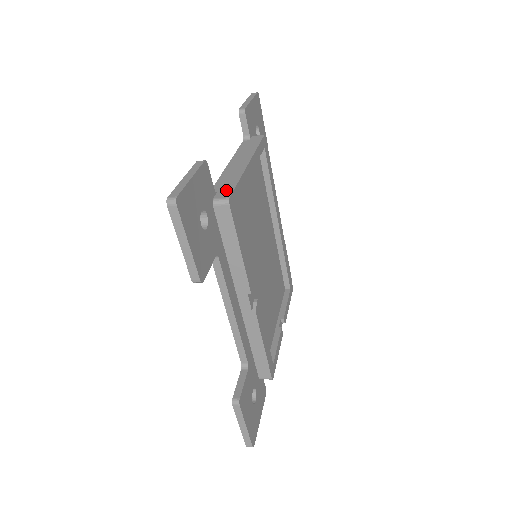
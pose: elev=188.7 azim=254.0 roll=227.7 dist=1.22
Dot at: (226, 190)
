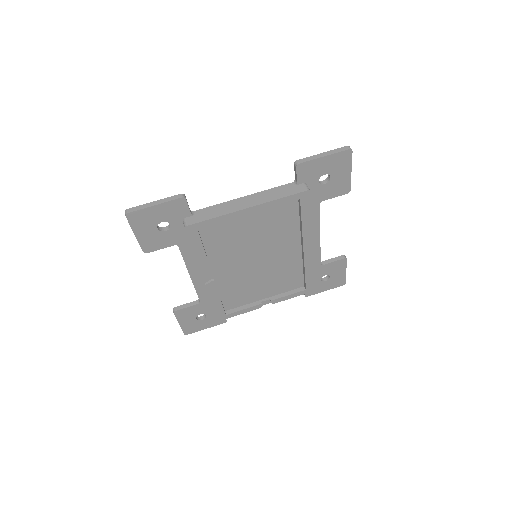
Dot at: (198, 218)
